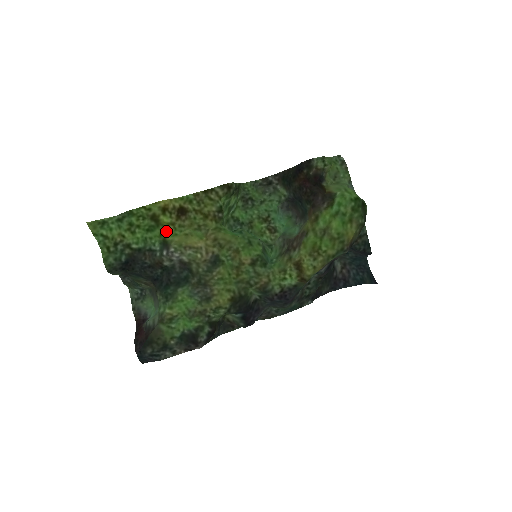
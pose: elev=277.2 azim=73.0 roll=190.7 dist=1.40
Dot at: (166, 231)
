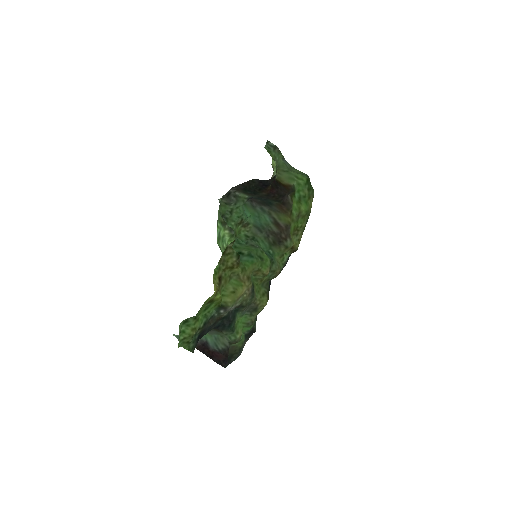
Dot at: occluded
